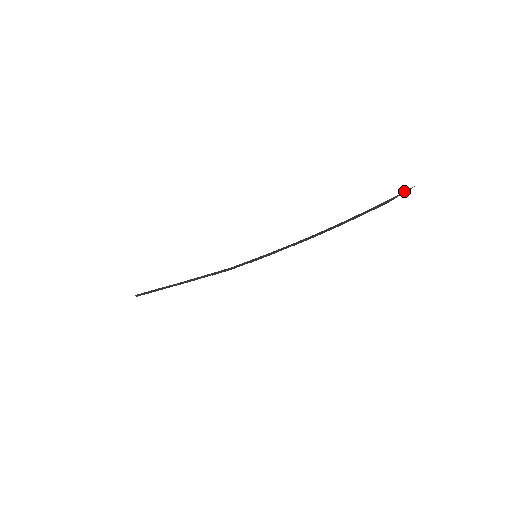
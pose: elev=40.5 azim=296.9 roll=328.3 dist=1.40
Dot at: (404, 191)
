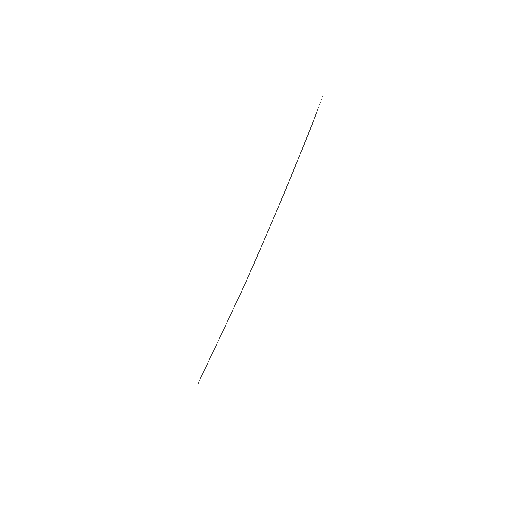
Dot at: (319, 104)
